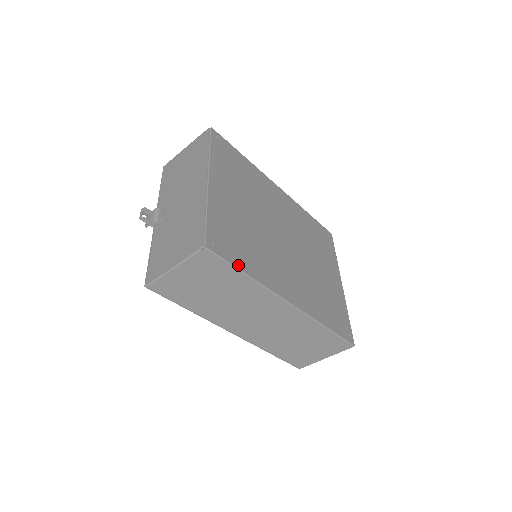
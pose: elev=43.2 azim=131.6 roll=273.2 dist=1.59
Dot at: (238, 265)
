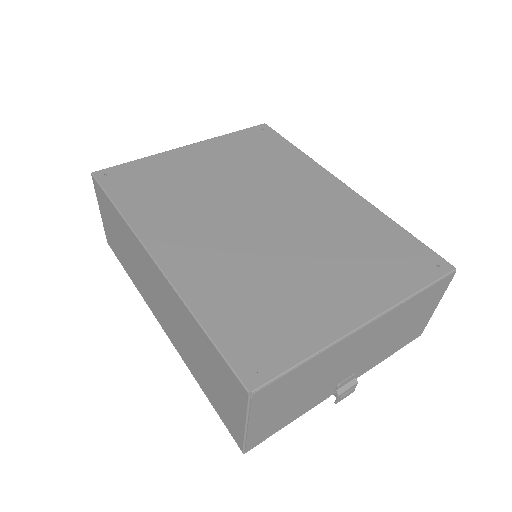
Dot at: (115, 197)
